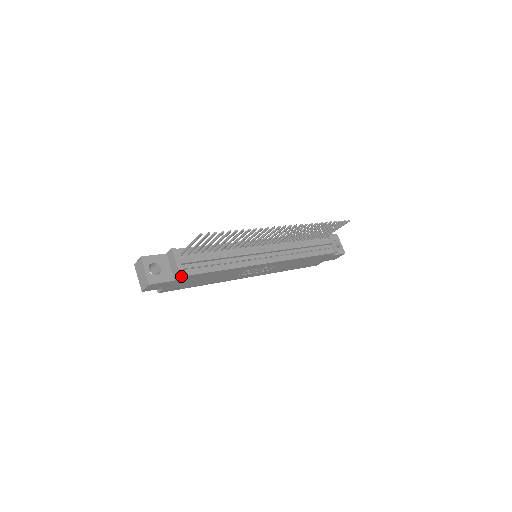
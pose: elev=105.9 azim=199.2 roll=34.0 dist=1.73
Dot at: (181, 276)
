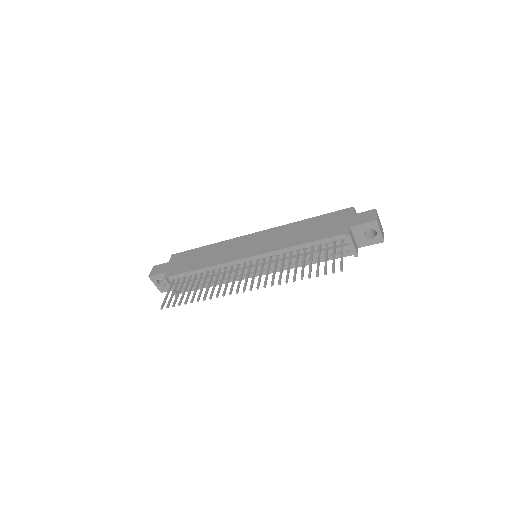
Dot at: occluded
